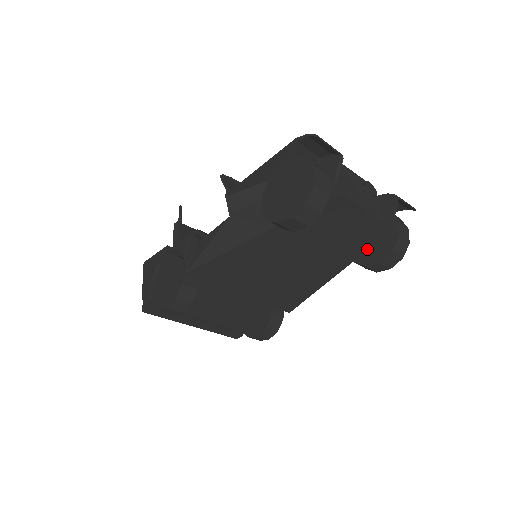
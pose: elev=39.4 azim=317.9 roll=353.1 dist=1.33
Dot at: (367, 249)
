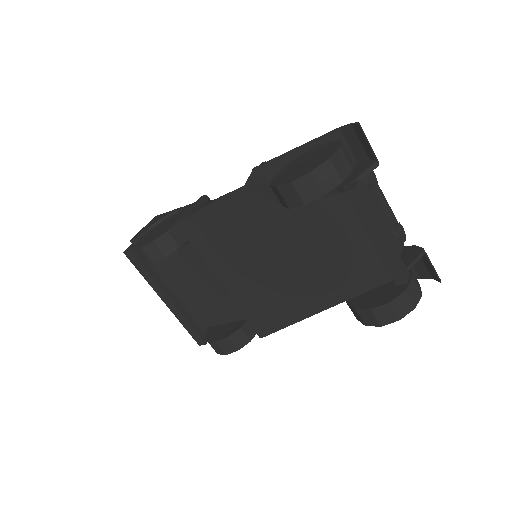
Dot at: (365, 290)
